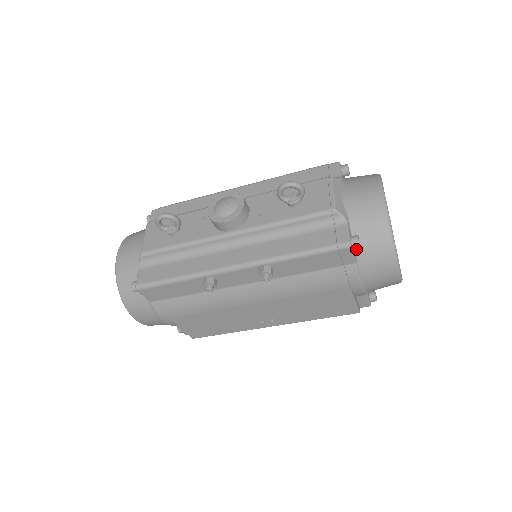
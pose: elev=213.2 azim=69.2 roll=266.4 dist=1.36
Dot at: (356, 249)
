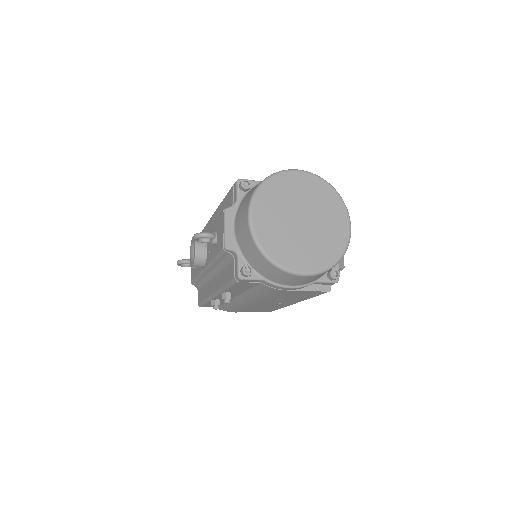
Dot at: (257, 271)
